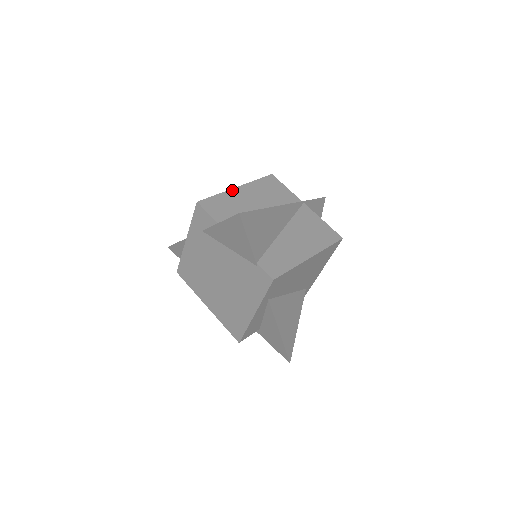
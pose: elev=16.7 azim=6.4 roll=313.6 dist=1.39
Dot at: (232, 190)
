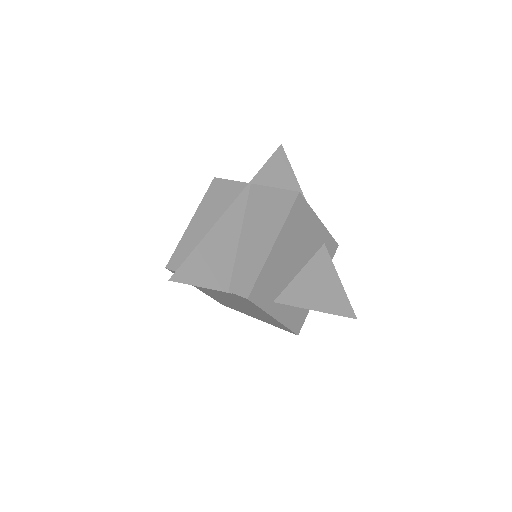
Dot at: (187, 229)
